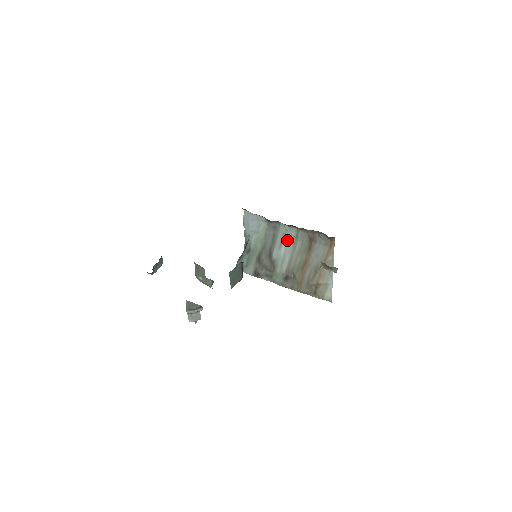
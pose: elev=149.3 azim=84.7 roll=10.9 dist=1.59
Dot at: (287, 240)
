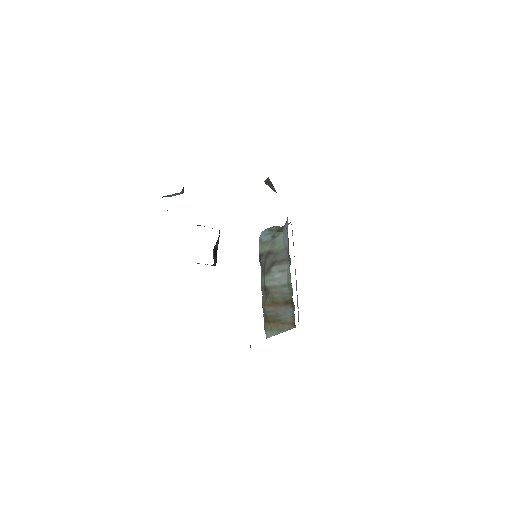
Dot at: (285, 276)
